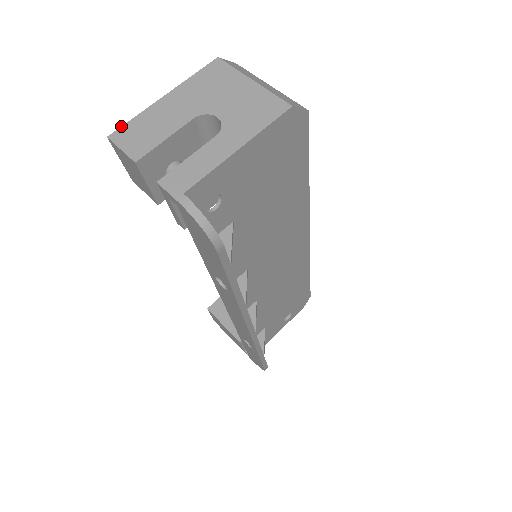
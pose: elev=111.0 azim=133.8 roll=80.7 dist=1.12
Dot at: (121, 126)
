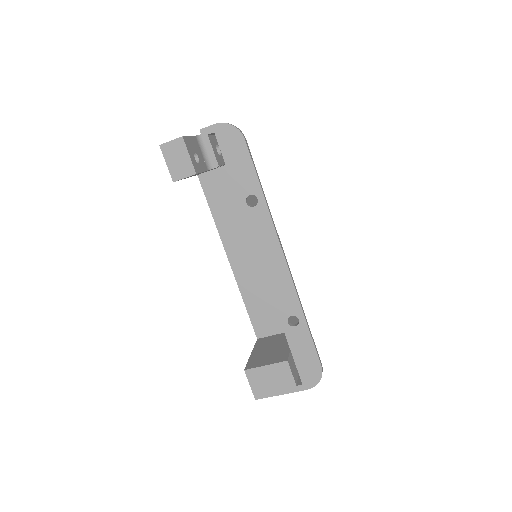
Dot at: occluded
